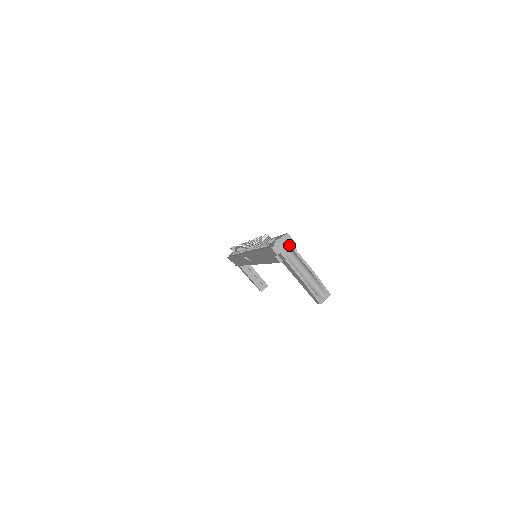
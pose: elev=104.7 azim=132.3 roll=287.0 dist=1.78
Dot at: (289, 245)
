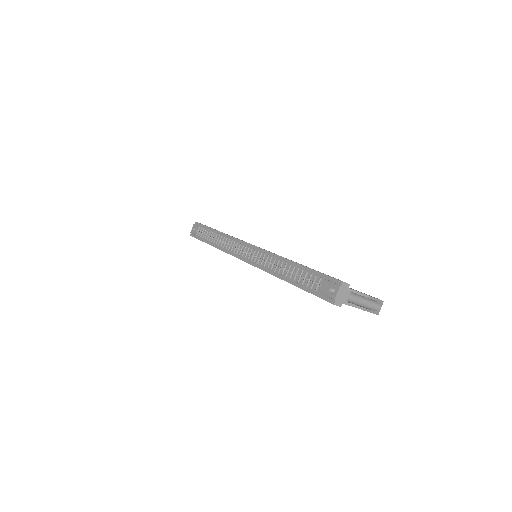
Dot at: (347, 291)
